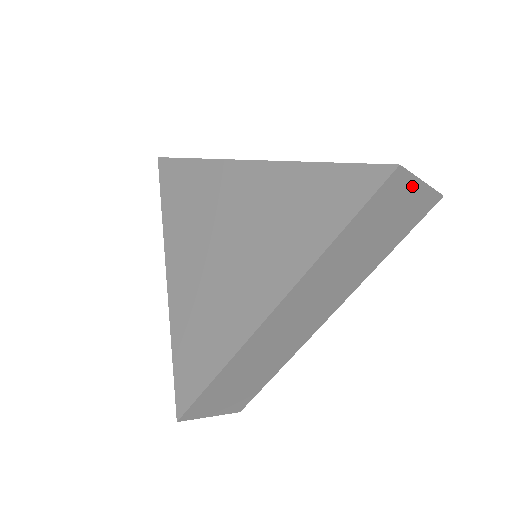
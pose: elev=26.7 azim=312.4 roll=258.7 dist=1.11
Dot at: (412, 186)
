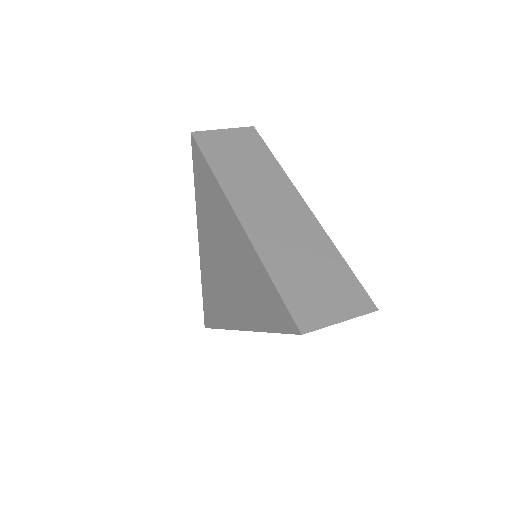
Dot at: (329, 324)
